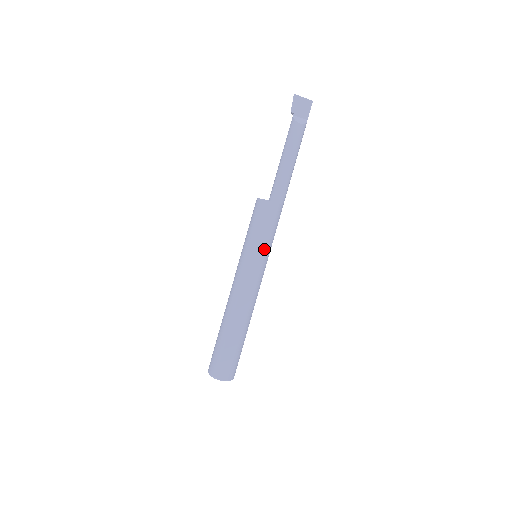
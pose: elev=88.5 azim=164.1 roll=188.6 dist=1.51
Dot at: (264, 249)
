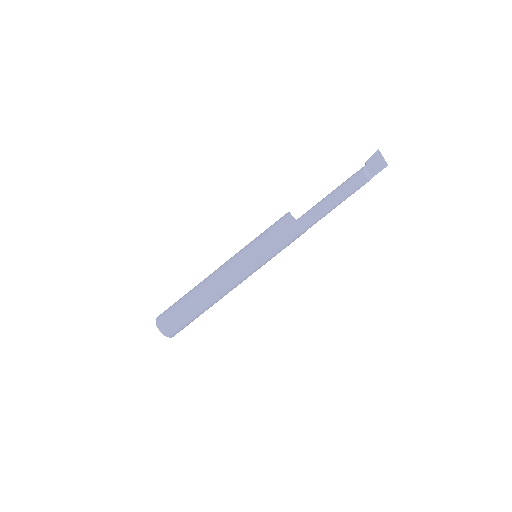
Dot at: (267, 257)
